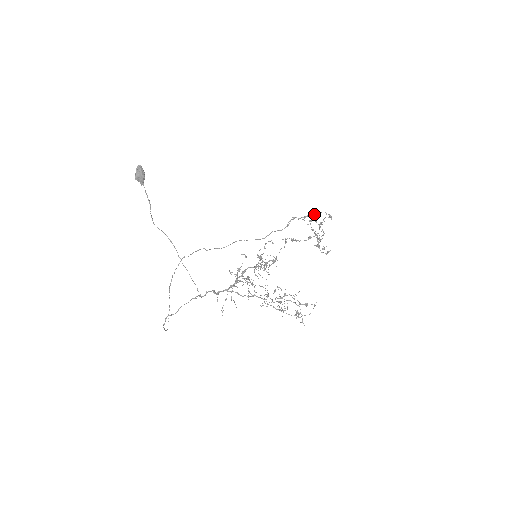
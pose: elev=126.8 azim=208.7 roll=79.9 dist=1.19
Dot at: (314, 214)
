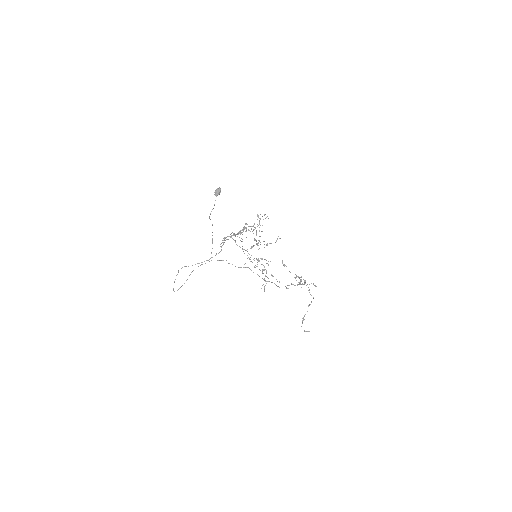
Dot at: occluded
